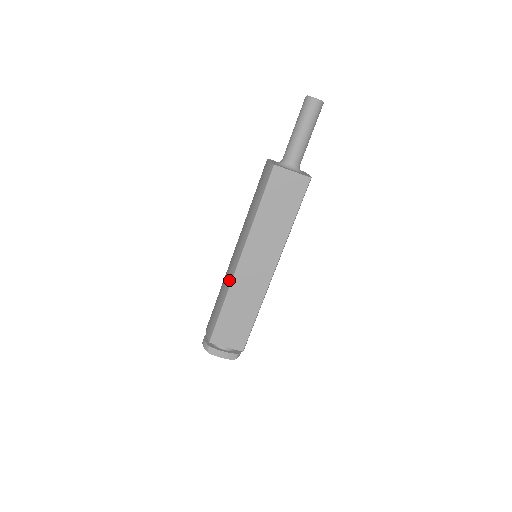
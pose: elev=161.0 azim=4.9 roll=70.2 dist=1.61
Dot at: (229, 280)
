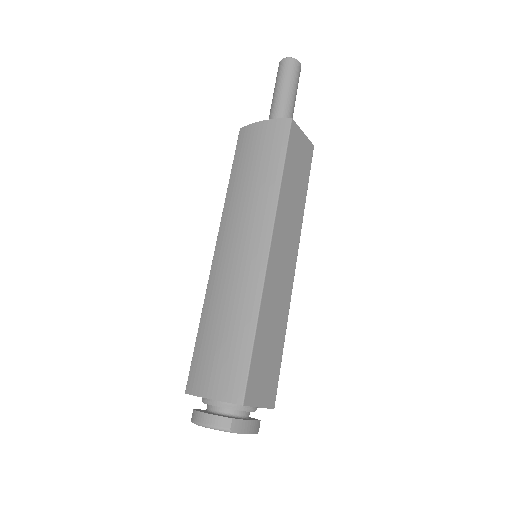
Dot at: (255, 286)
